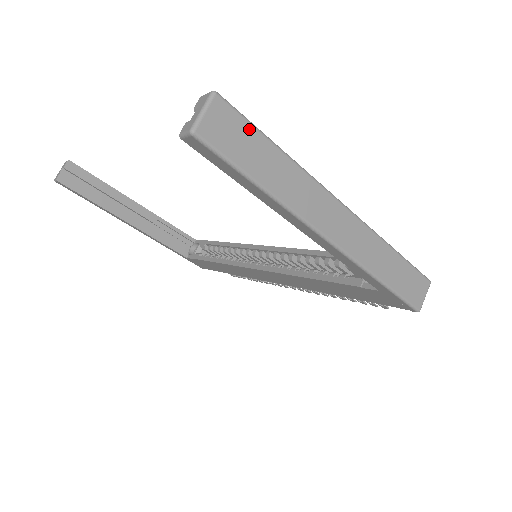
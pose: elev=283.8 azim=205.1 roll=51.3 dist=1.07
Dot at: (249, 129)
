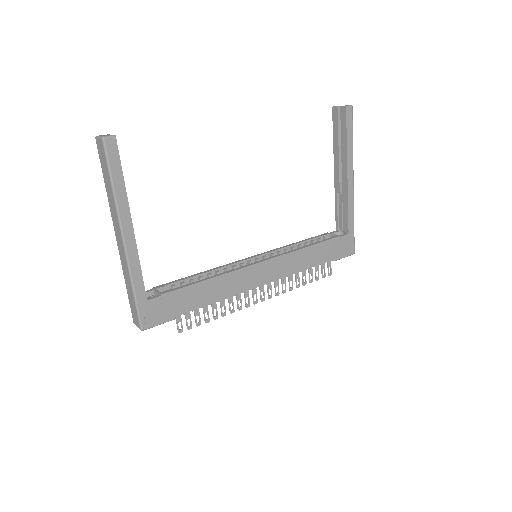
Dot at: occluded
